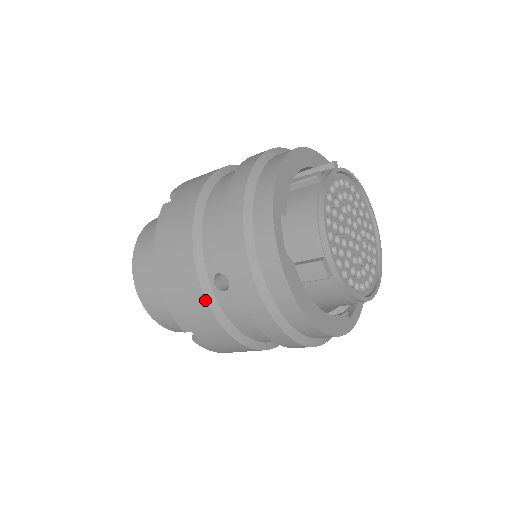
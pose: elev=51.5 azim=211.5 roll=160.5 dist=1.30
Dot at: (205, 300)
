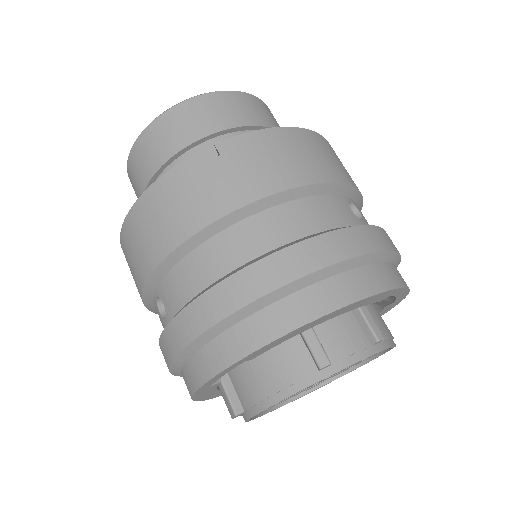
Dot at: (141, 295)
